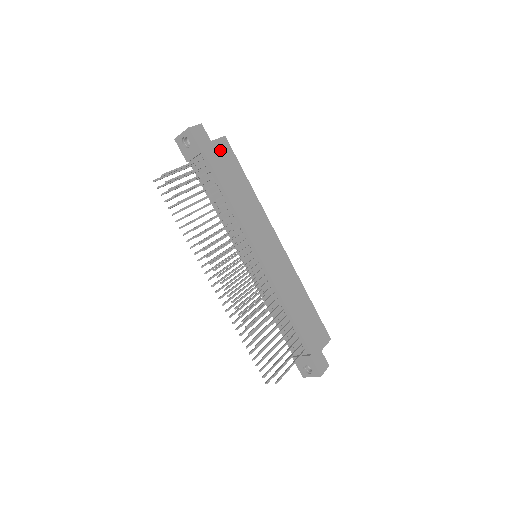
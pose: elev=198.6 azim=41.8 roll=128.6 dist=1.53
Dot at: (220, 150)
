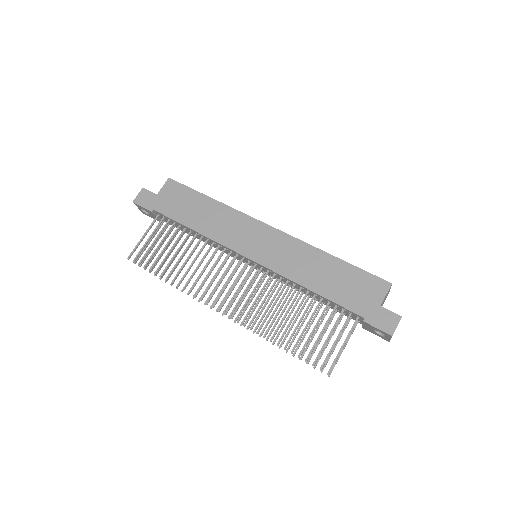
Dot at: (168, 194)
